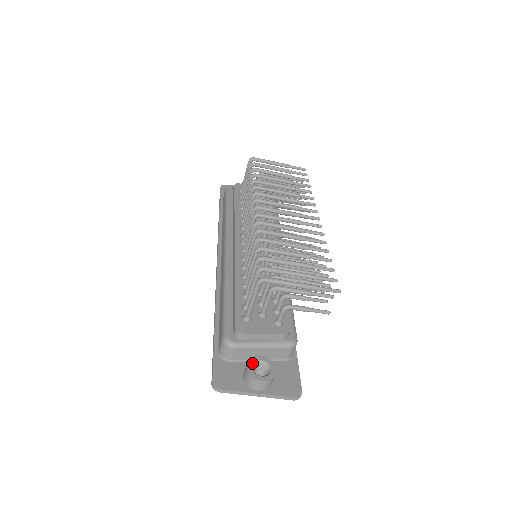
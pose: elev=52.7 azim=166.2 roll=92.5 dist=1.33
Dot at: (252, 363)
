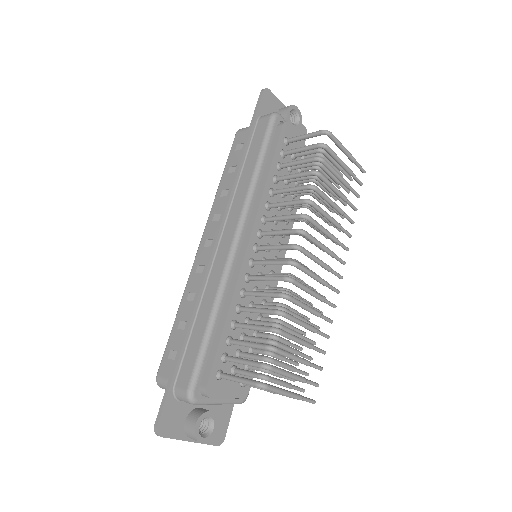
Dot at: (201, 421)
